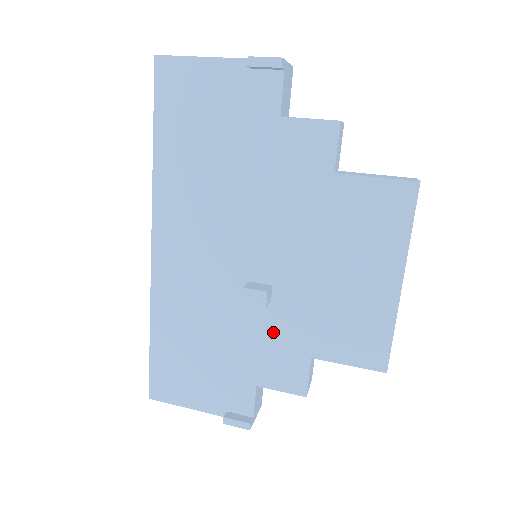
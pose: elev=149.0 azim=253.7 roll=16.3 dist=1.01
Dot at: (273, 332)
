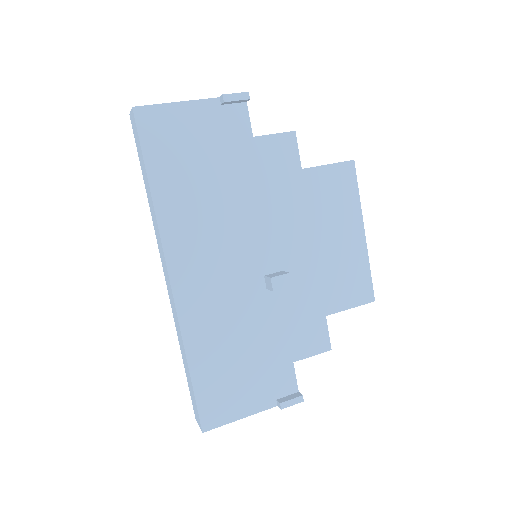
Dot at: (294, 309)
